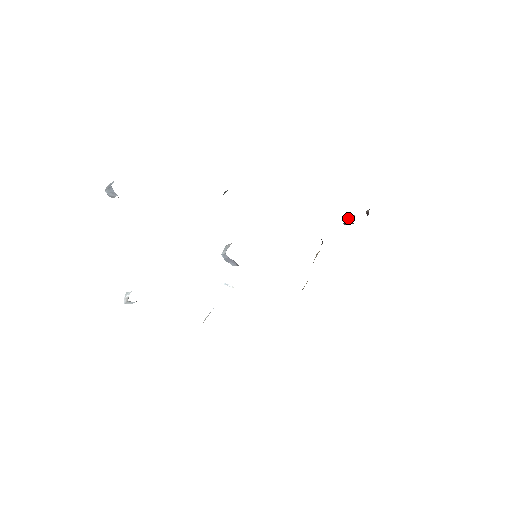
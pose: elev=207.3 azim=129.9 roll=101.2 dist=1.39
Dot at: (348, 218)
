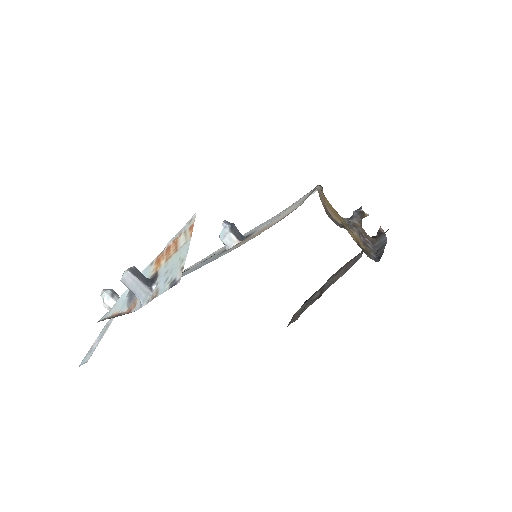
Dot at: (361, 215)
